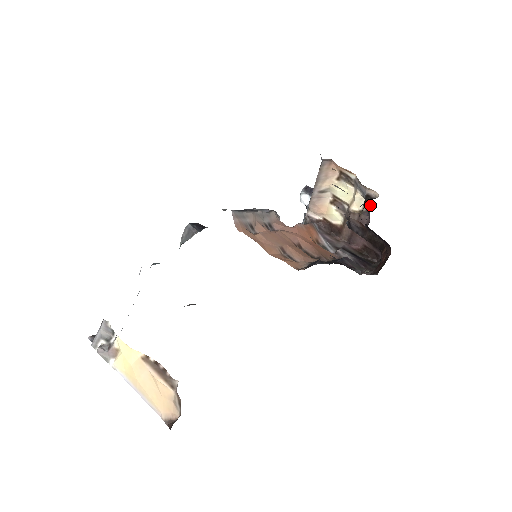
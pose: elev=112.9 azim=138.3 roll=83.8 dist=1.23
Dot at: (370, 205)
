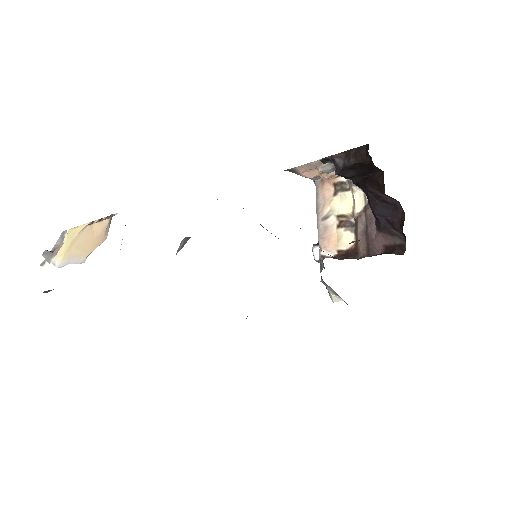
Dot at: occluded
